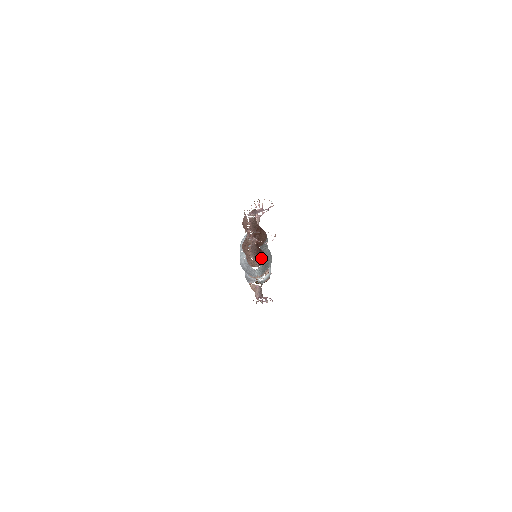
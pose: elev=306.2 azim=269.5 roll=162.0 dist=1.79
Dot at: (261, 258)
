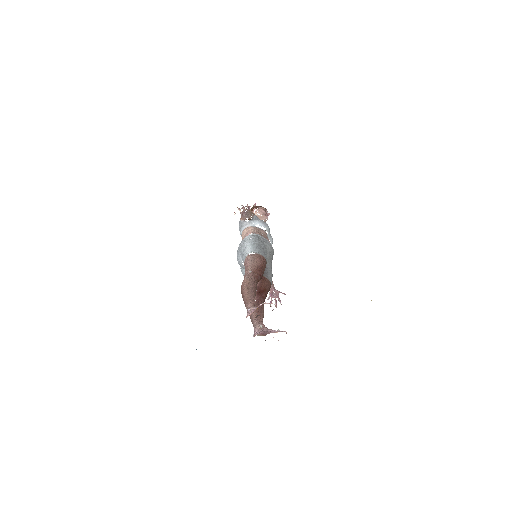
Dot at: occluded
